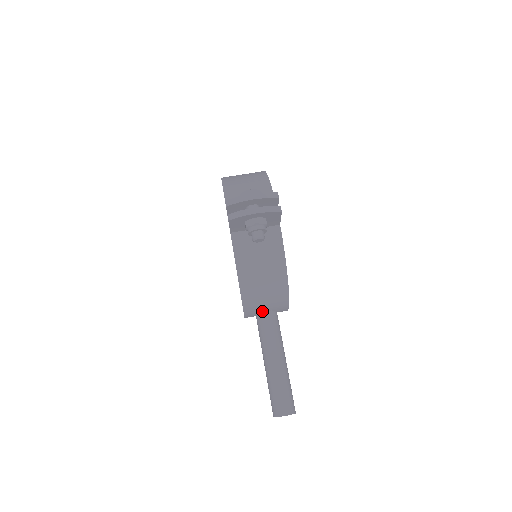
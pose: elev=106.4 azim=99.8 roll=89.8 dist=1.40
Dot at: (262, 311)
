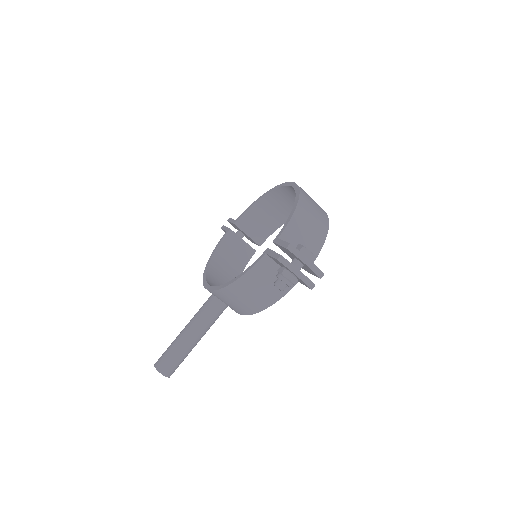
Dot at: occluded
